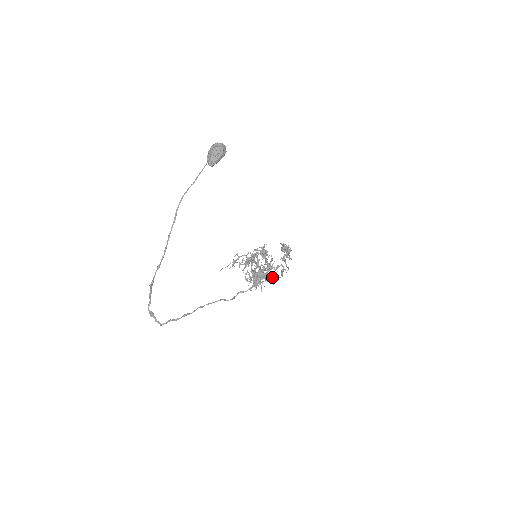
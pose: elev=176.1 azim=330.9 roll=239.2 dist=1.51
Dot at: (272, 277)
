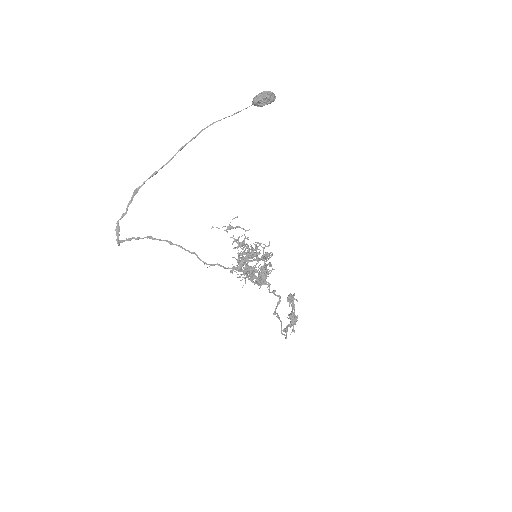
Dot at: (262, 276)
